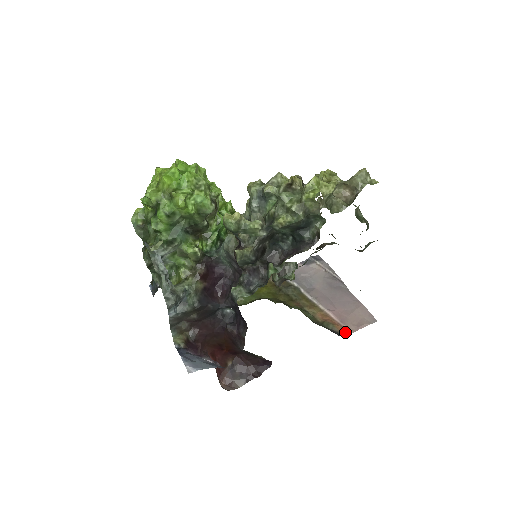
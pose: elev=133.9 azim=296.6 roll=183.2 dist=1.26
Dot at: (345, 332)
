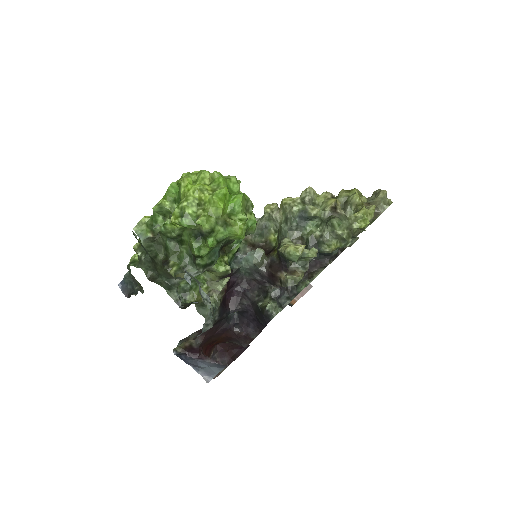
Dot at: (292, 301)
